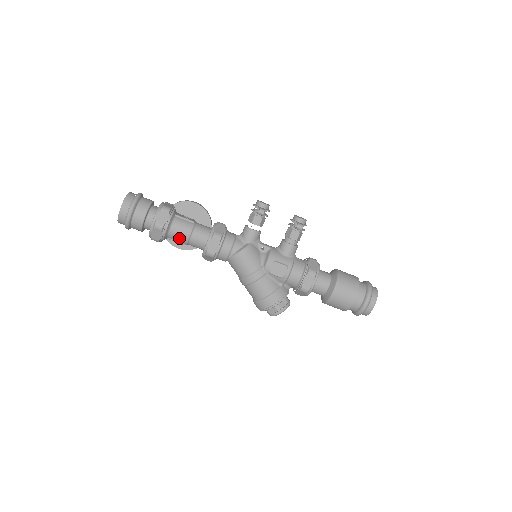
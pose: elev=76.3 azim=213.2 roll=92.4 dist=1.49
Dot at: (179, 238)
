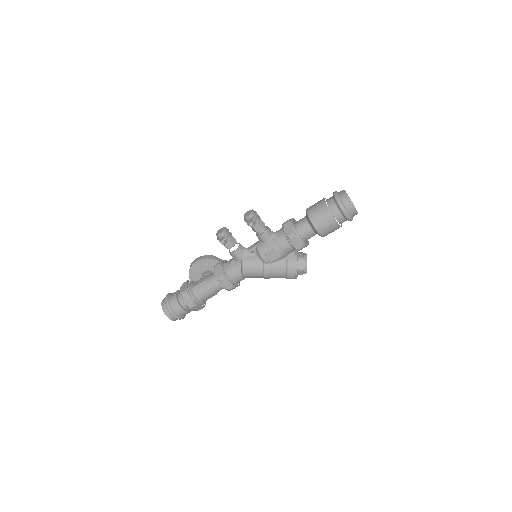
Dot at: (209, 297)
